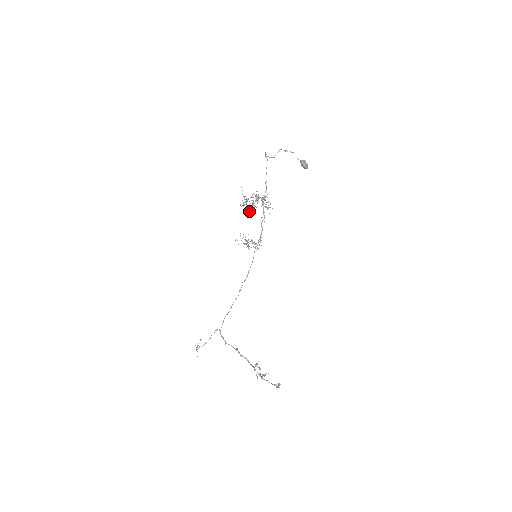
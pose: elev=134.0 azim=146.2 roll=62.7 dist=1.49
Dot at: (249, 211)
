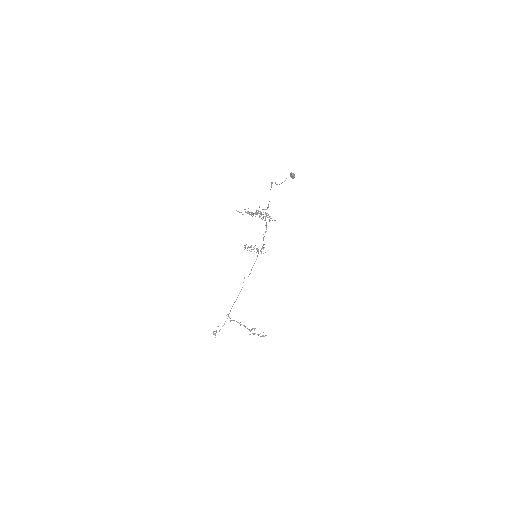
Dot at: (240, 212)
